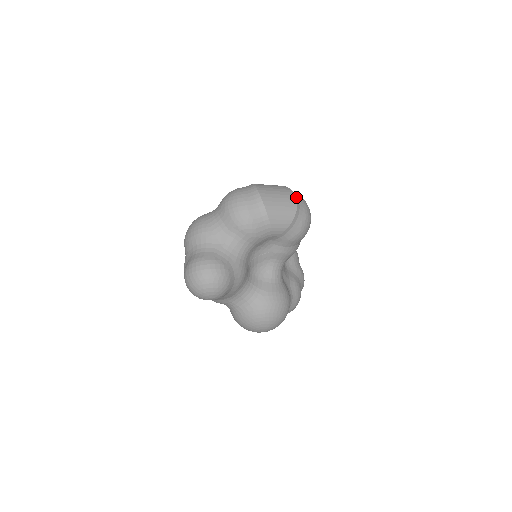
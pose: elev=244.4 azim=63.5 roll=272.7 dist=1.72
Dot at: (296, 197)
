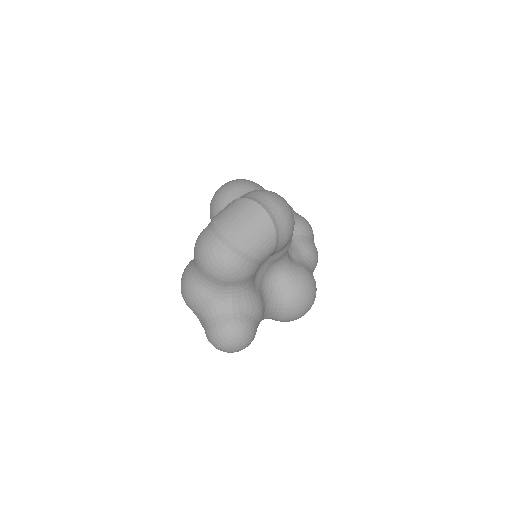
Dot at: (265, 209)
